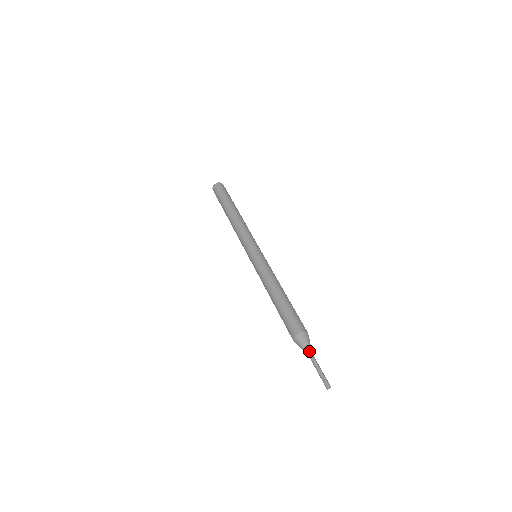
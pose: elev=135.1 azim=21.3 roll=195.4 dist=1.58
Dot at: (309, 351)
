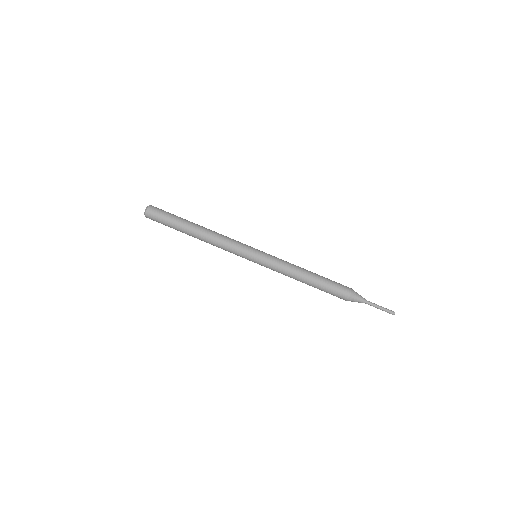
Dot at: occluded
